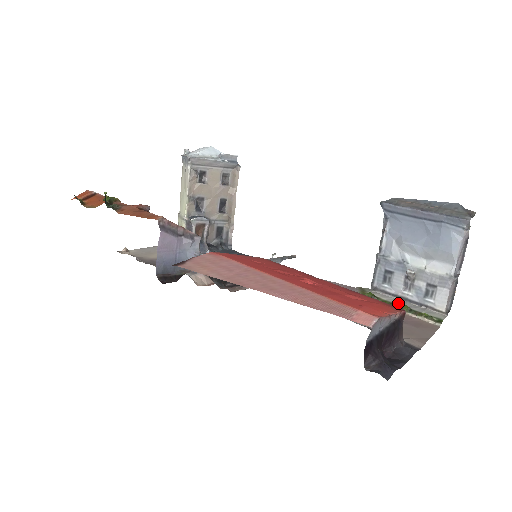
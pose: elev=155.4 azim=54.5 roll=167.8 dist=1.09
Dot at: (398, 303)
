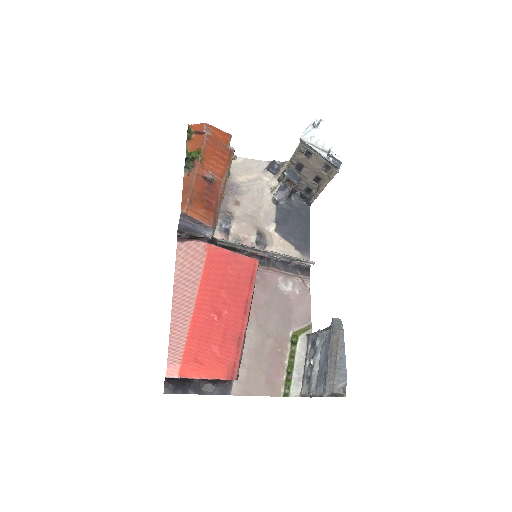
Dot at: (297, 361)
